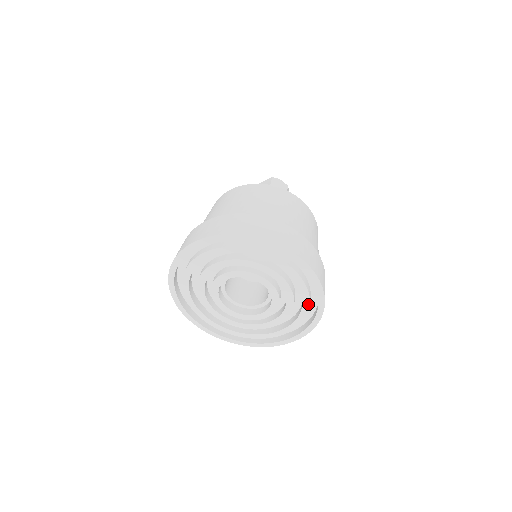
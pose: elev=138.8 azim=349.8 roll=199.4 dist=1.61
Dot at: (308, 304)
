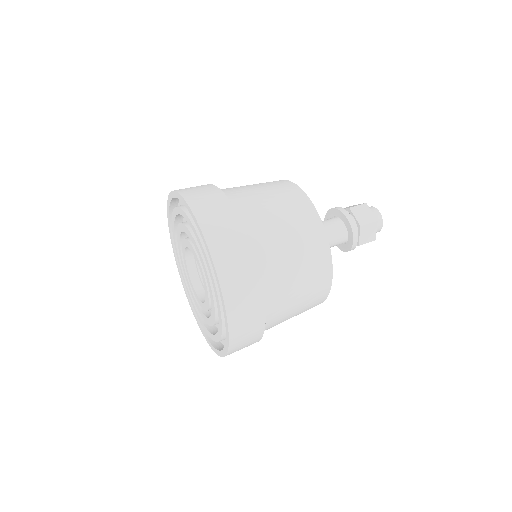
Dot at: (221, 317)
